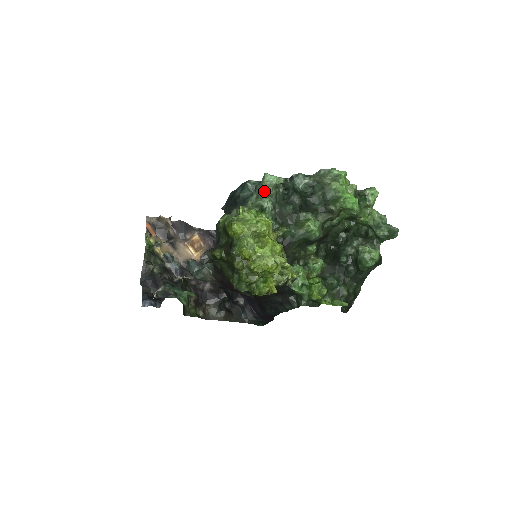
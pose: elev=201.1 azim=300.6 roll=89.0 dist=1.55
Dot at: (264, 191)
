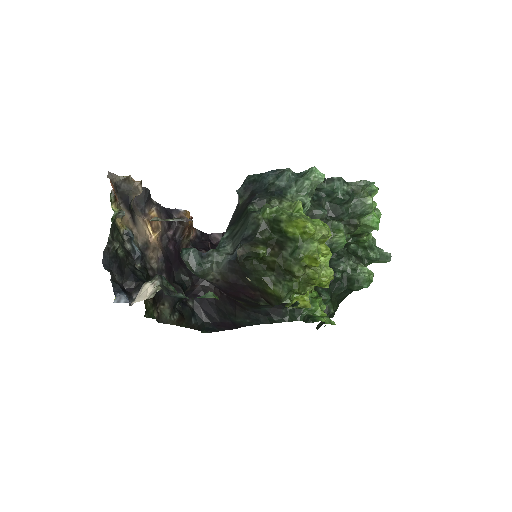
Dot at: (310, 187)
